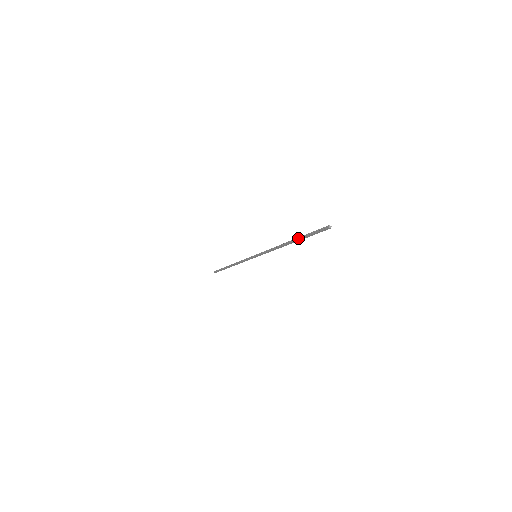
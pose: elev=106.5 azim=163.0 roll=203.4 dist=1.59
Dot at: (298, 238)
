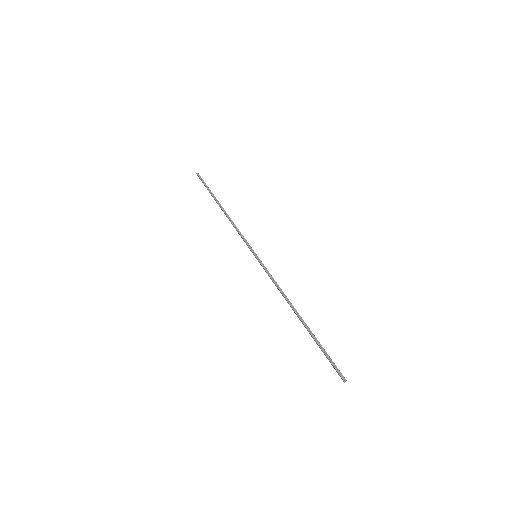
Dot at: (311, 331)
